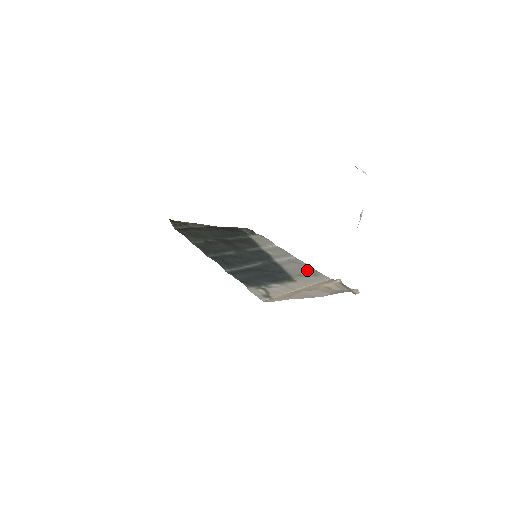
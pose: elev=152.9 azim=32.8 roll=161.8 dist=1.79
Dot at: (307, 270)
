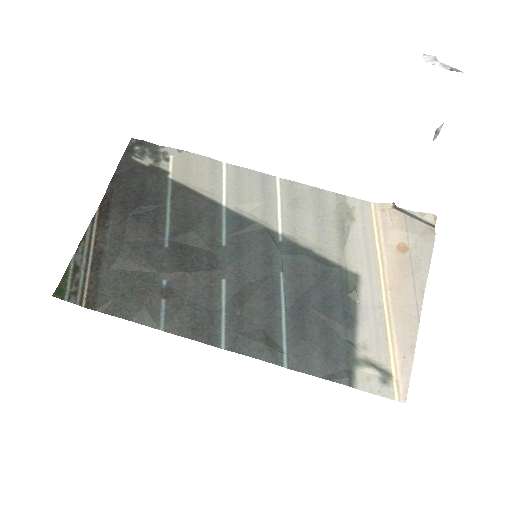
Dot at: (331, 211)
